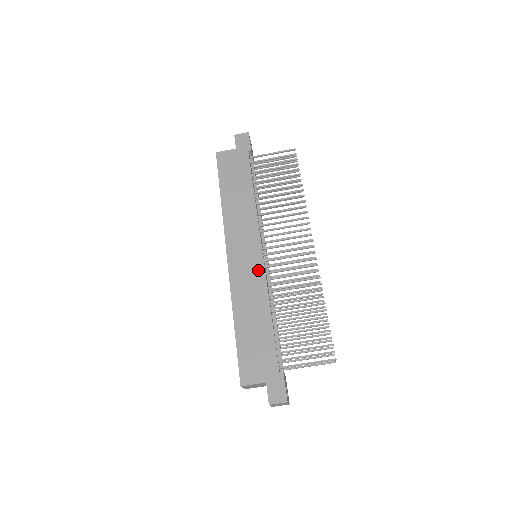
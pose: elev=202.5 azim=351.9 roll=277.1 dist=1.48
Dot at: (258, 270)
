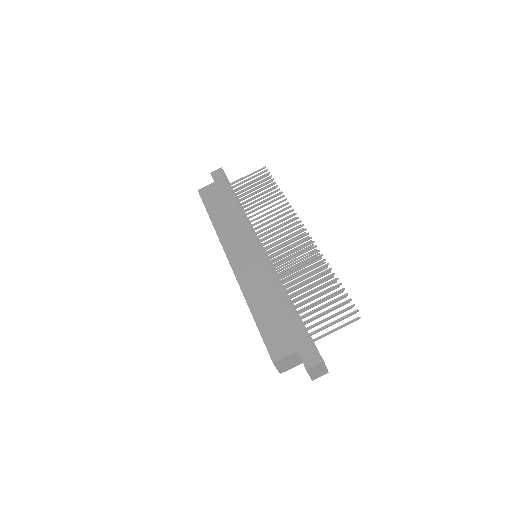
Dot at: (260, 262)
